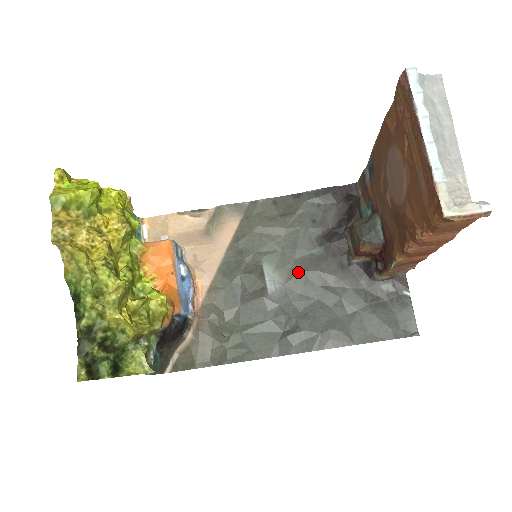
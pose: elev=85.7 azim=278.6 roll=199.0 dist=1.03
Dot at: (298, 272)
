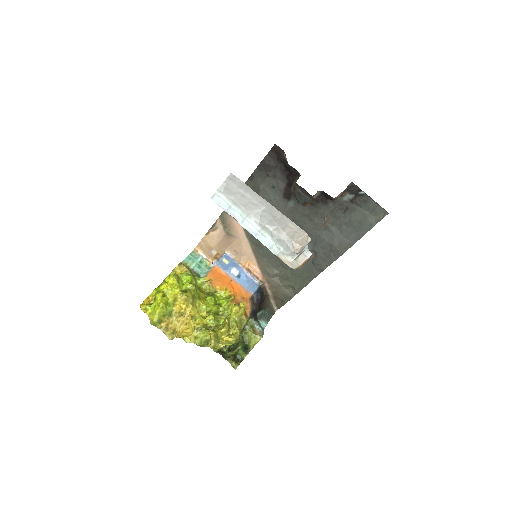
Dot at: occluded
